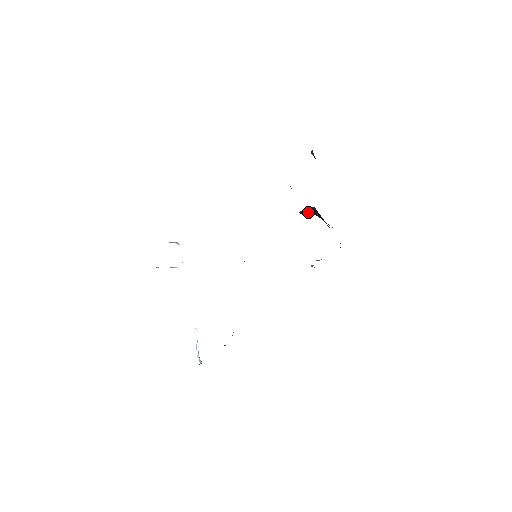
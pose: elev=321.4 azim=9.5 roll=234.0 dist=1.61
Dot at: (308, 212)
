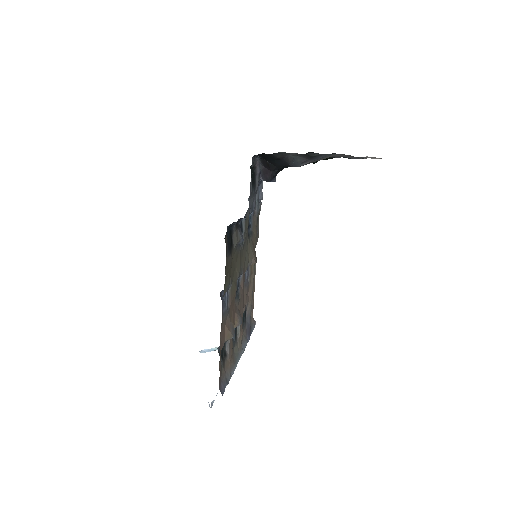
Dot at: (268, 173)
